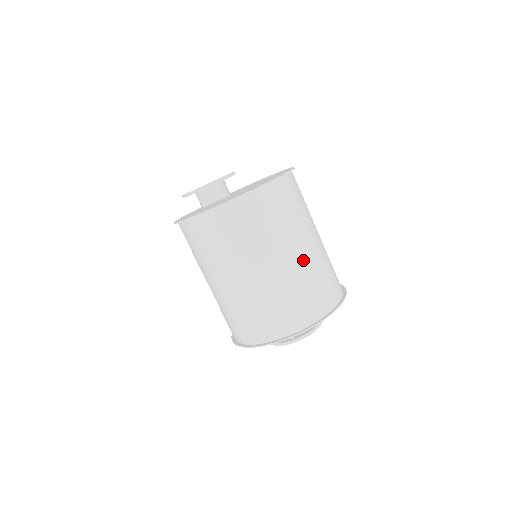
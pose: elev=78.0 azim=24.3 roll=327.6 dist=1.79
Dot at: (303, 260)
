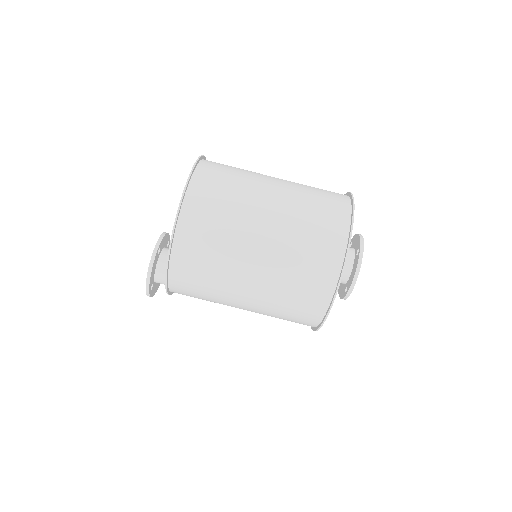
Dot at: occluded
